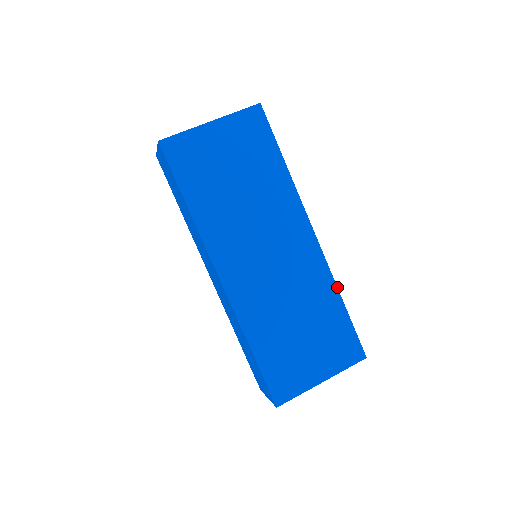
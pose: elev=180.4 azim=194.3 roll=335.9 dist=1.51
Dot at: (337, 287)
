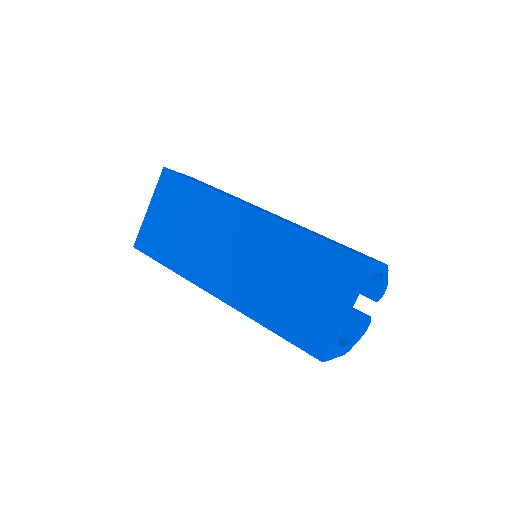
Dot at: (297, 227)
